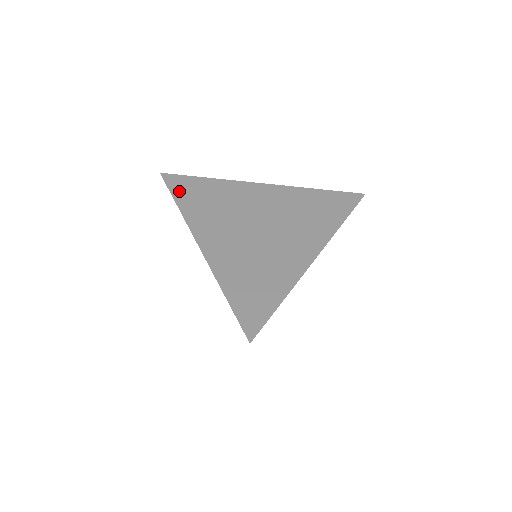
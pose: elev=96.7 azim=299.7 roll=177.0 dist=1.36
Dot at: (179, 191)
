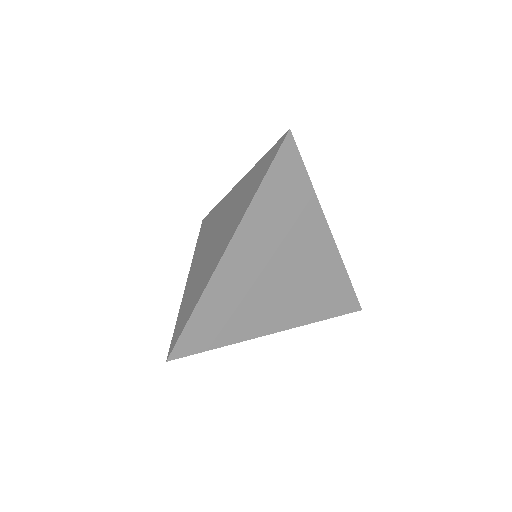
Dot at: (204, 343)
